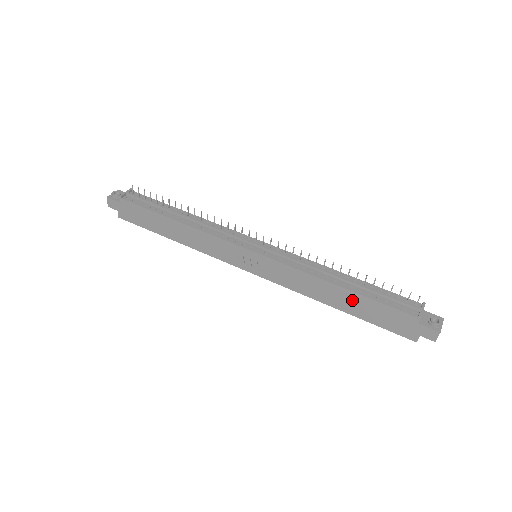
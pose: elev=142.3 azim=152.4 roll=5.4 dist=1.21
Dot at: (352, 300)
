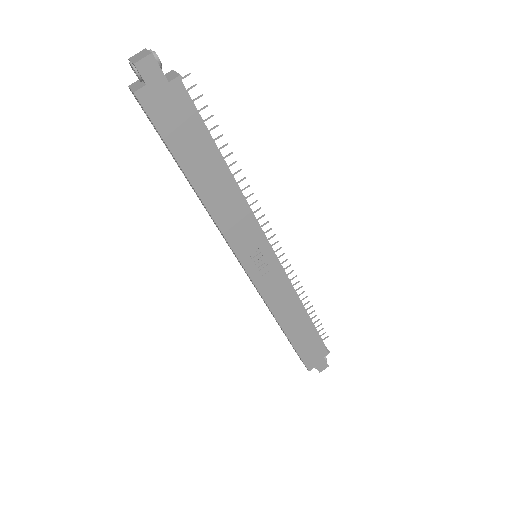
Dot at: (303, 329)
